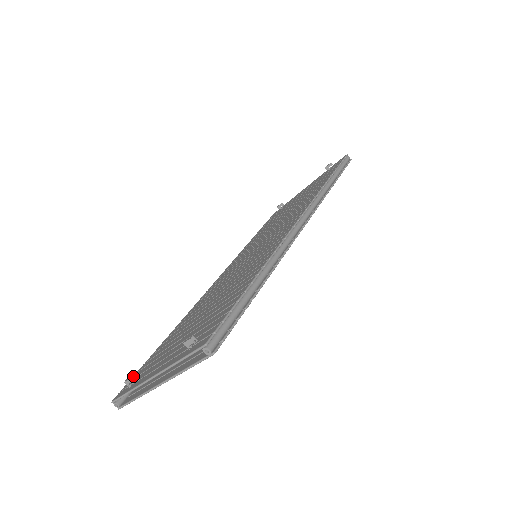
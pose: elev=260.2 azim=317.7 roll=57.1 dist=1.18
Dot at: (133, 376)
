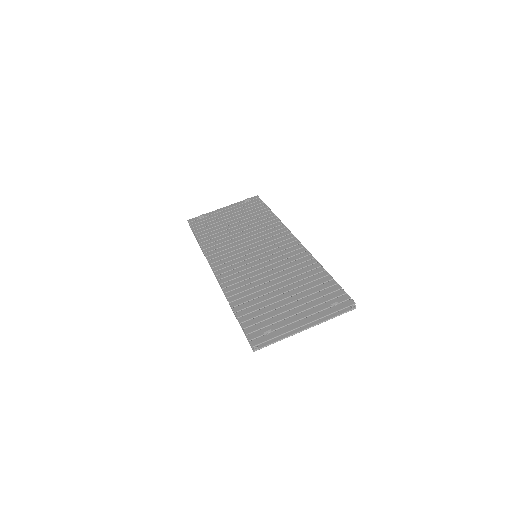
Dot at: (246, 331)
